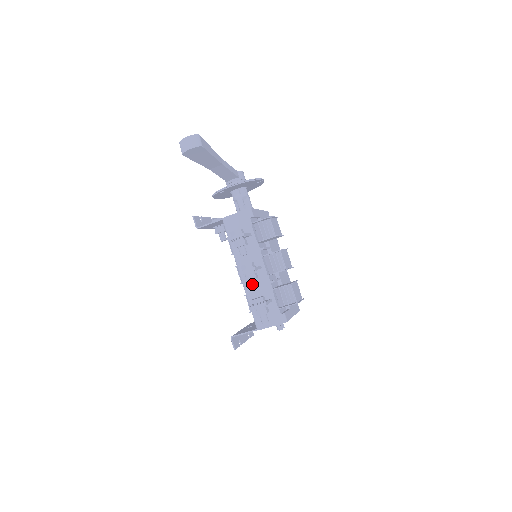
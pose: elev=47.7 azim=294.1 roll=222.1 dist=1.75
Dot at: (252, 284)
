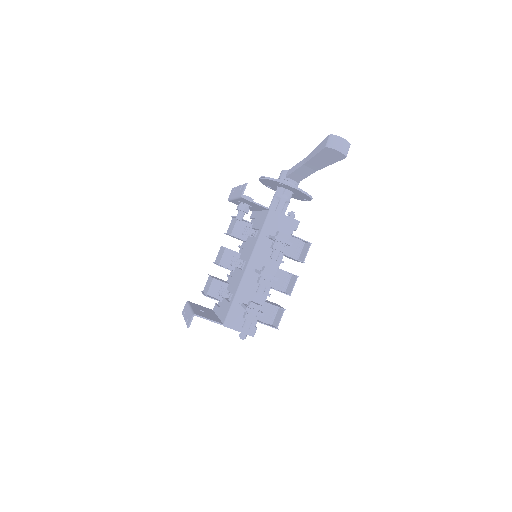
Dot at: (262, 289)
